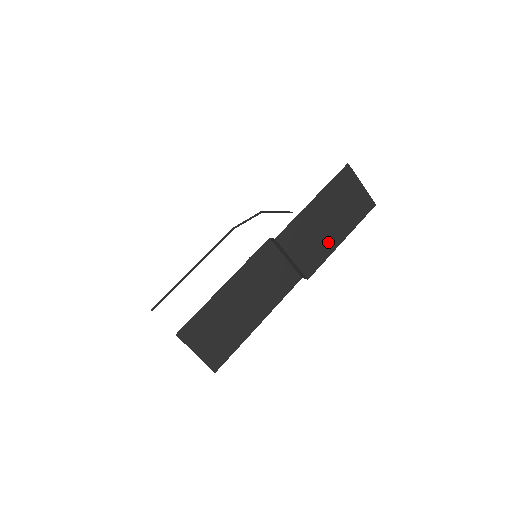
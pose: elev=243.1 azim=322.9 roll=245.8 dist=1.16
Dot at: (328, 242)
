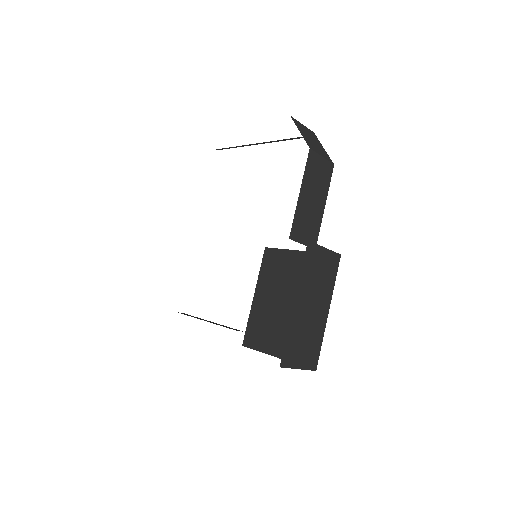
Dot at: occluded
